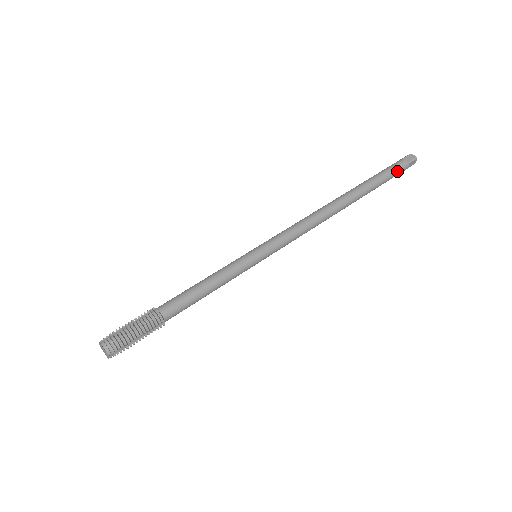
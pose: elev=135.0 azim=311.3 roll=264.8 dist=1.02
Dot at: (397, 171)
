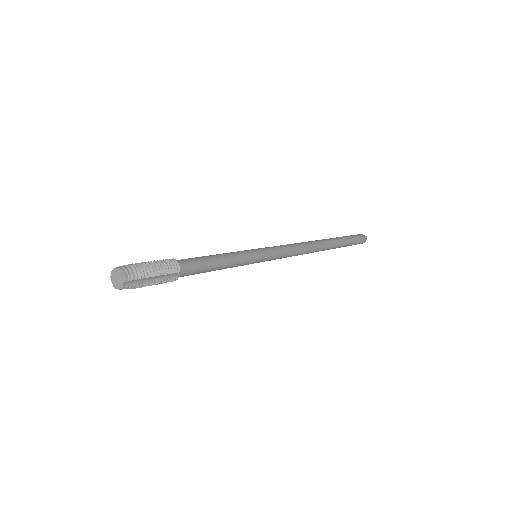
Dot at: (355, 240)
